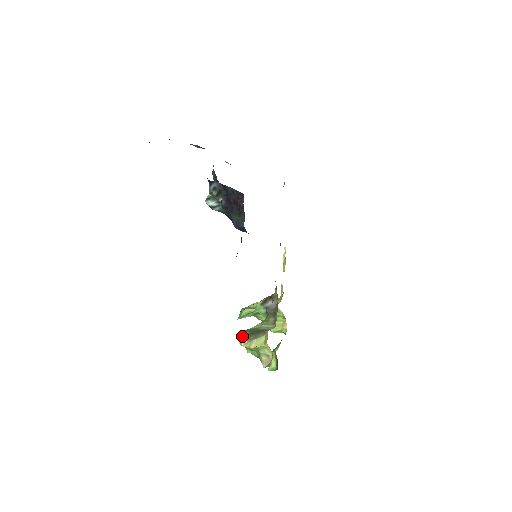
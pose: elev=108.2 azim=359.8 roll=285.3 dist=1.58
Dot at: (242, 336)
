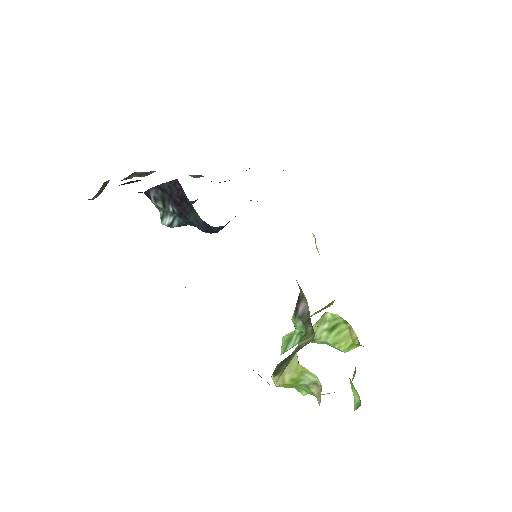
Dot at: (273, 372)
